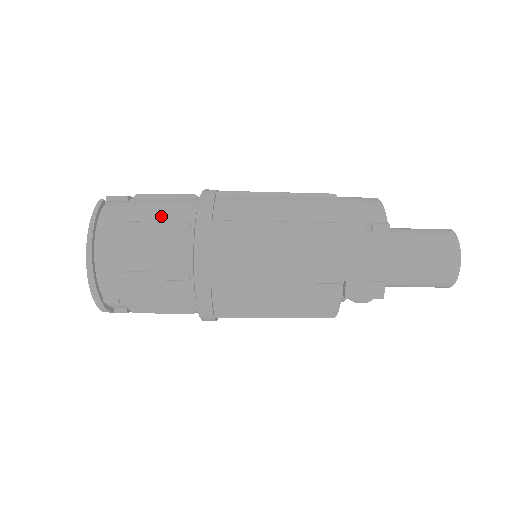
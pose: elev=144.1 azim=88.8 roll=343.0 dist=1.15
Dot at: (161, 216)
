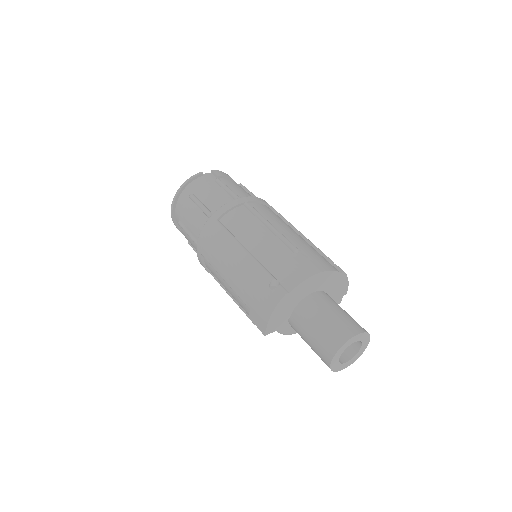
Dot at: (207, 201)
